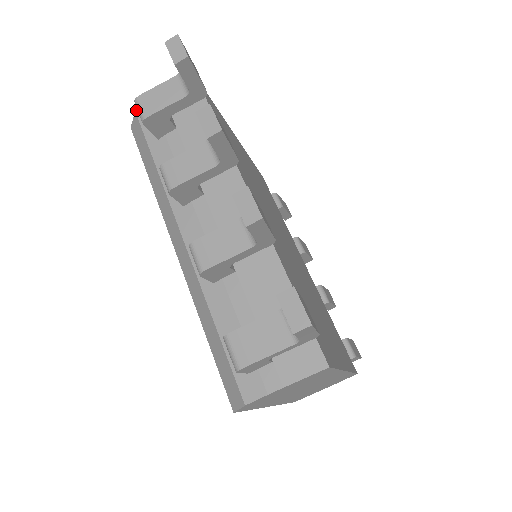
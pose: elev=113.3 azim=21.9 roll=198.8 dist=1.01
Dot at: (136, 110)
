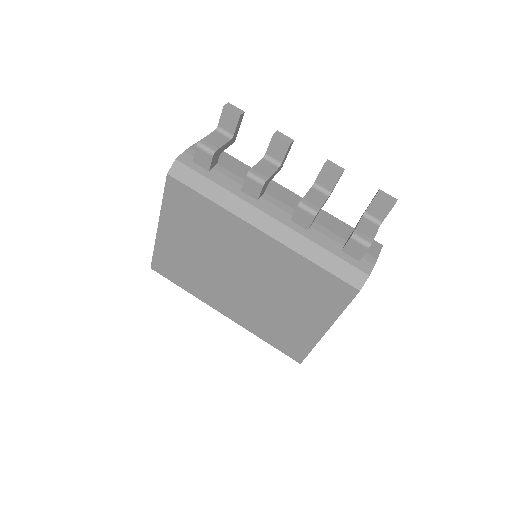
Dot at: (176, 158)
